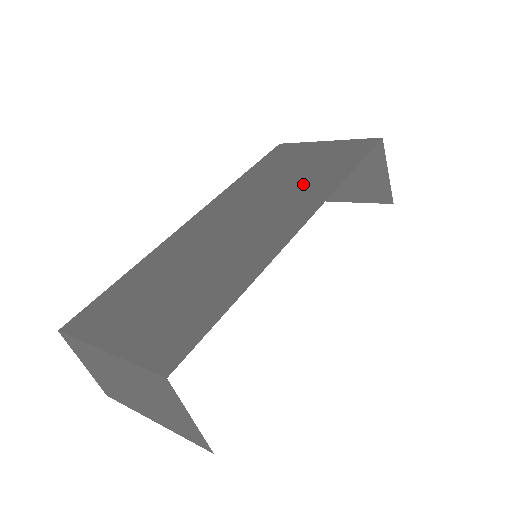
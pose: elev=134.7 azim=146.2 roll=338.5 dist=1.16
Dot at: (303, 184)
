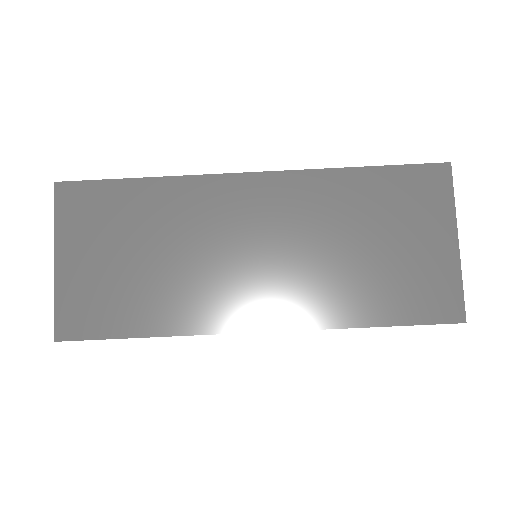
Dot at: (340, 279)
